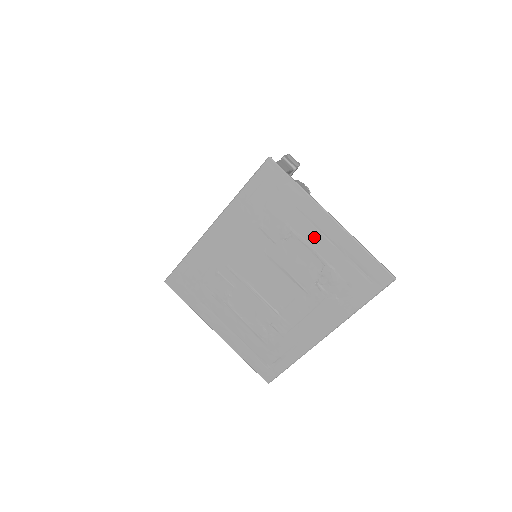
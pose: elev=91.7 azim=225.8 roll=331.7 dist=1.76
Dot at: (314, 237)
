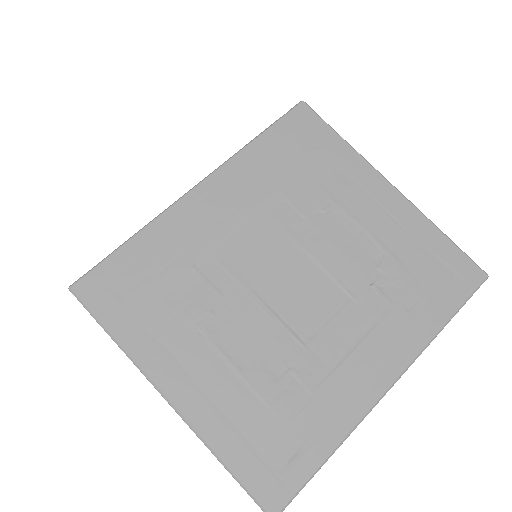
Dot at: (367, 210)
